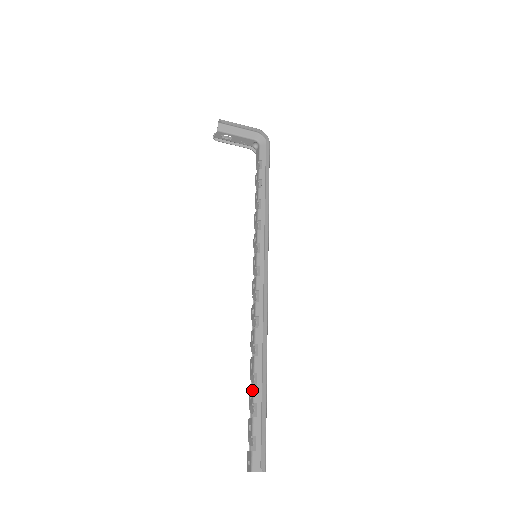
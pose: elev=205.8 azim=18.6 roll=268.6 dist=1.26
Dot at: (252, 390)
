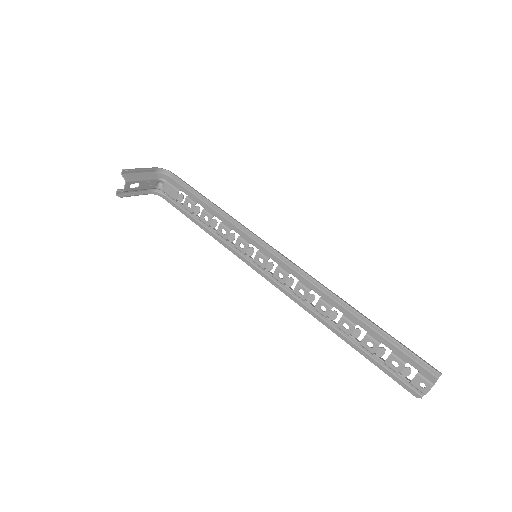
Dot at: (368, 338)
